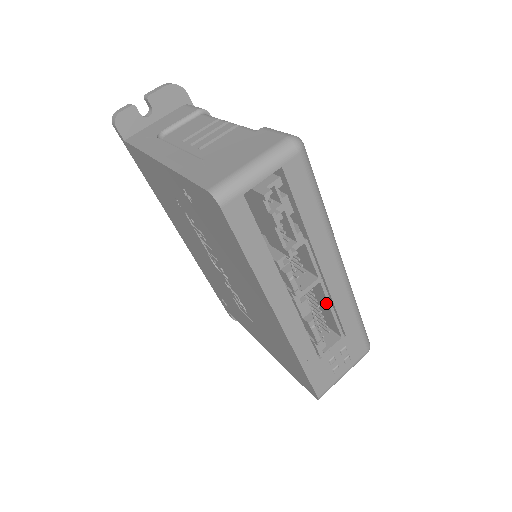
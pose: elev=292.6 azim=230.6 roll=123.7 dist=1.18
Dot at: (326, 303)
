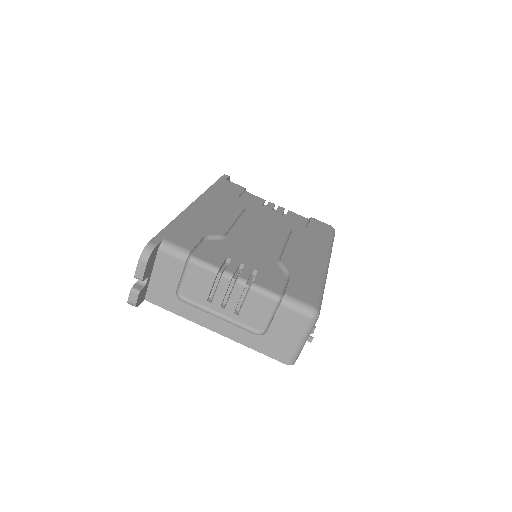
Dot at: occluded
